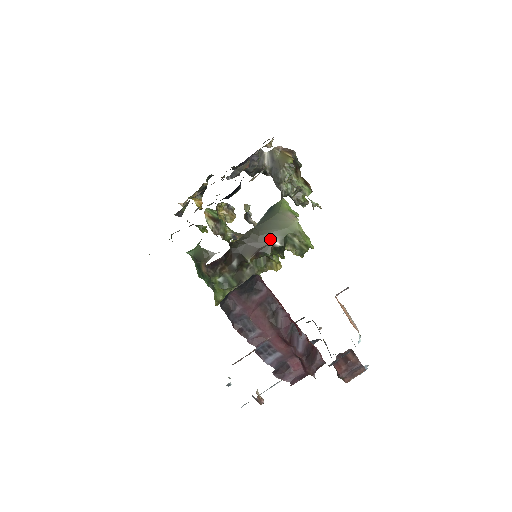
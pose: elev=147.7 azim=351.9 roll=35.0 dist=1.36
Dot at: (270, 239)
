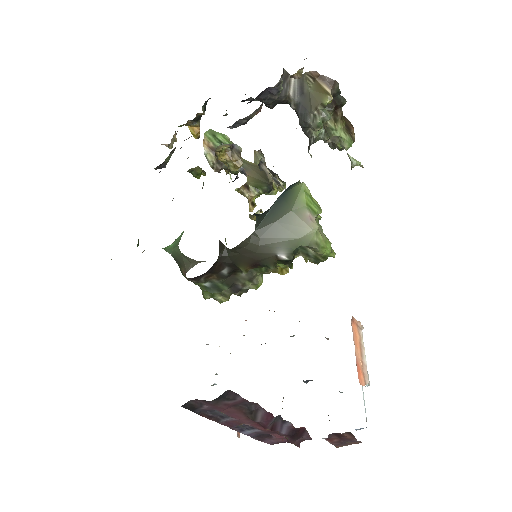
Dot at: (274, 251)
